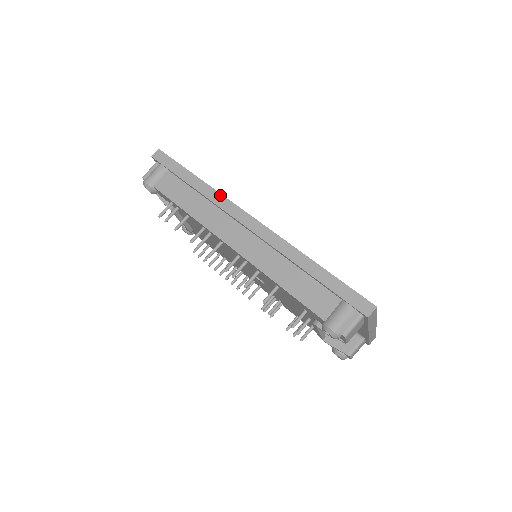
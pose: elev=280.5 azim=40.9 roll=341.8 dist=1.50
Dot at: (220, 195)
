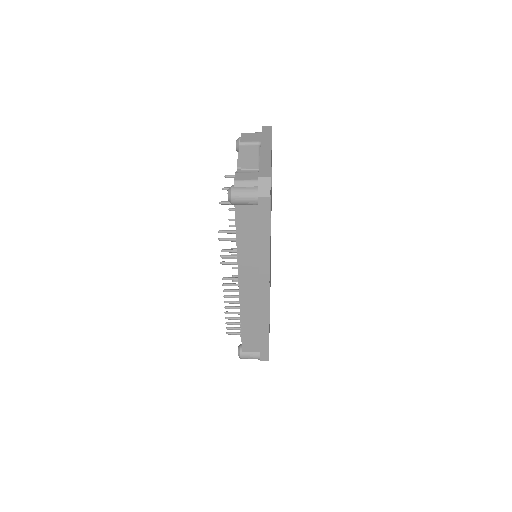
Dot at: occluded
